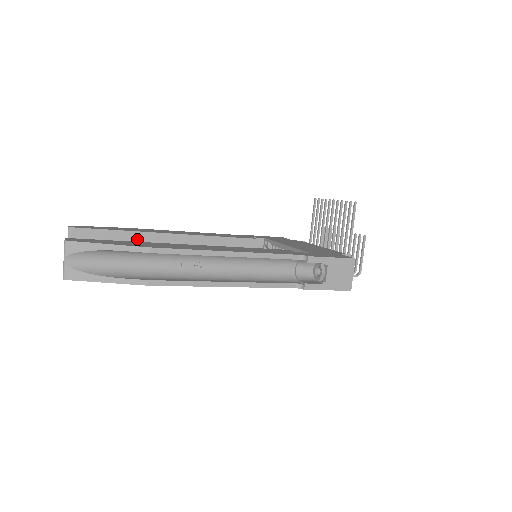
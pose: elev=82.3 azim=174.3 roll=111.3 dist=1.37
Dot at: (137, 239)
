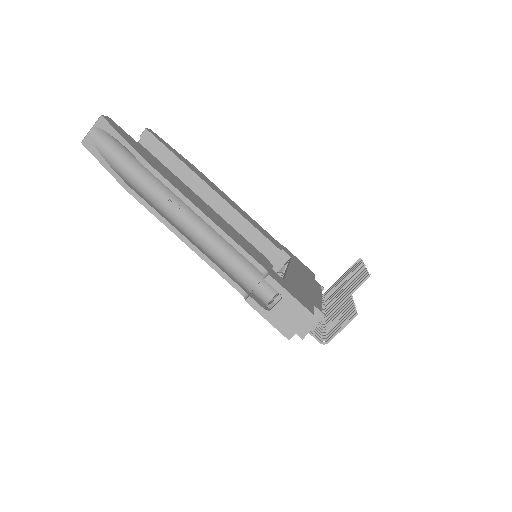
Dot at: (186, 174)
